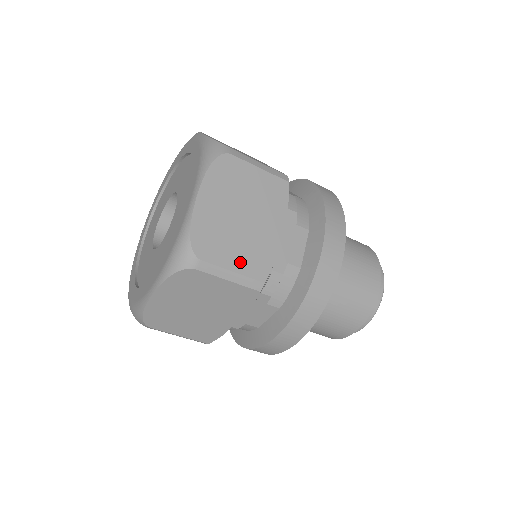
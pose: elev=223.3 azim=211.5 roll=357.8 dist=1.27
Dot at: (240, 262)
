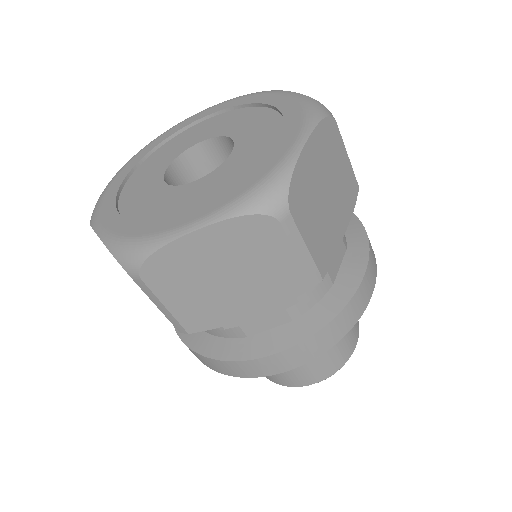
Dot at: (314, 241)
